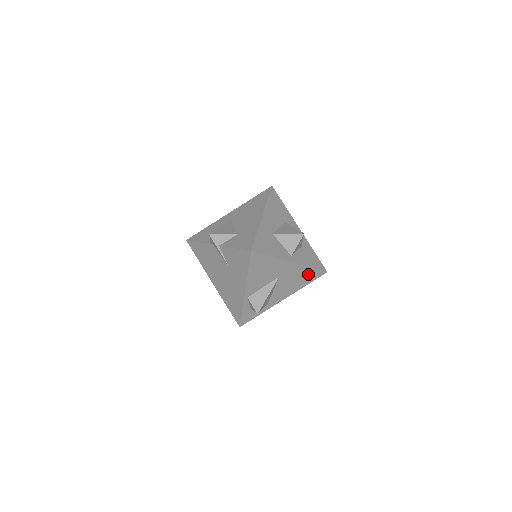
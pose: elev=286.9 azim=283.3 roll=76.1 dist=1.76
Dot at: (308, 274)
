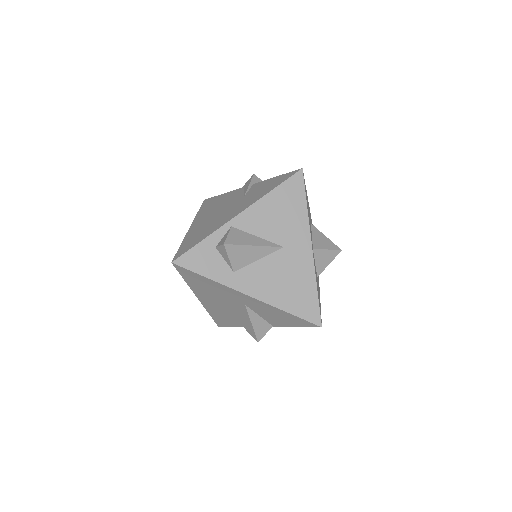
Dot at: (305, 295)
